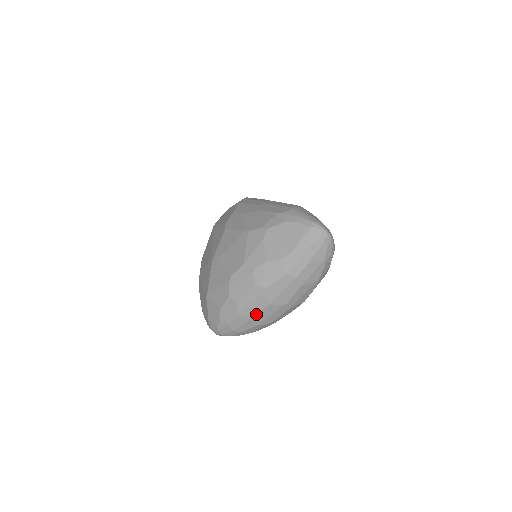
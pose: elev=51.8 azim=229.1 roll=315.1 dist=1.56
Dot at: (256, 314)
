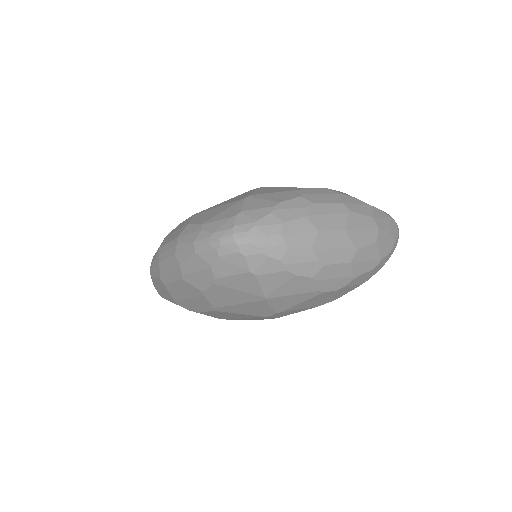
Dot at: (326, 230)
